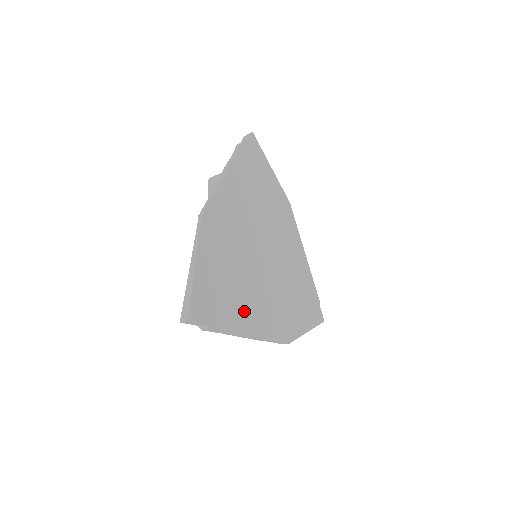
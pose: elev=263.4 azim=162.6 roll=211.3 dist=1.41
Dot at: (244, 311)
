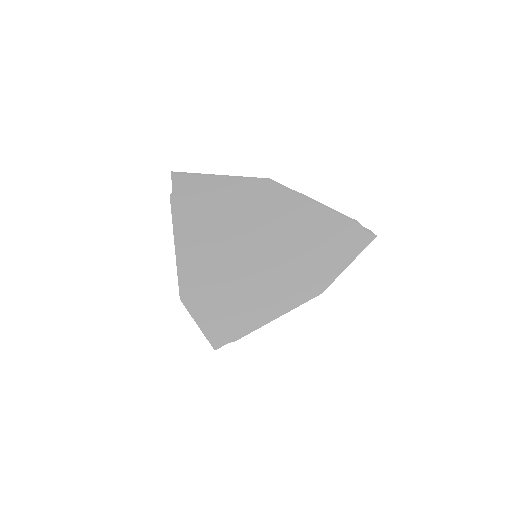
Dot at: (258, 313)
